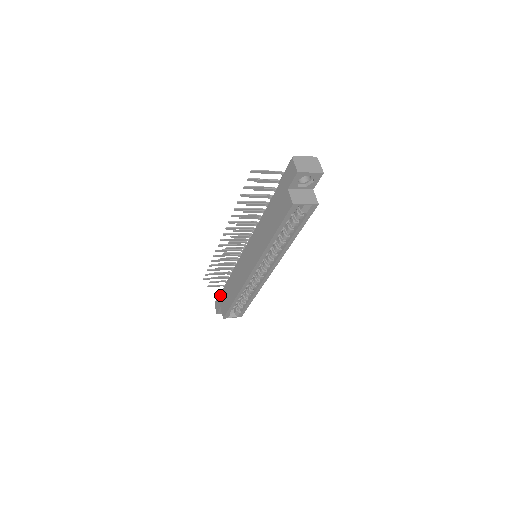
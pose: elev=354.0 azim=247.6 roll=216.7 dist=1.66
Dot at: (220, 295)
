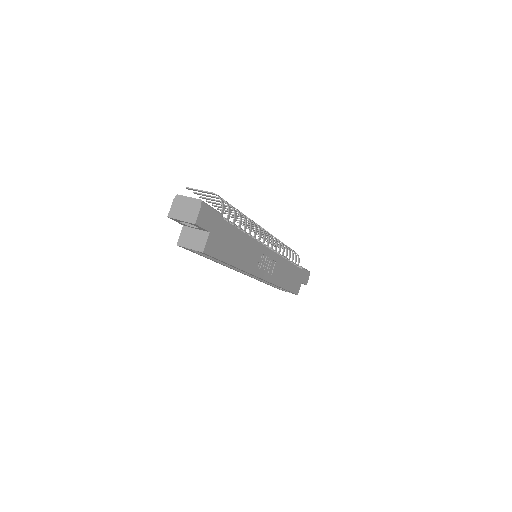
Dot at: occluded
